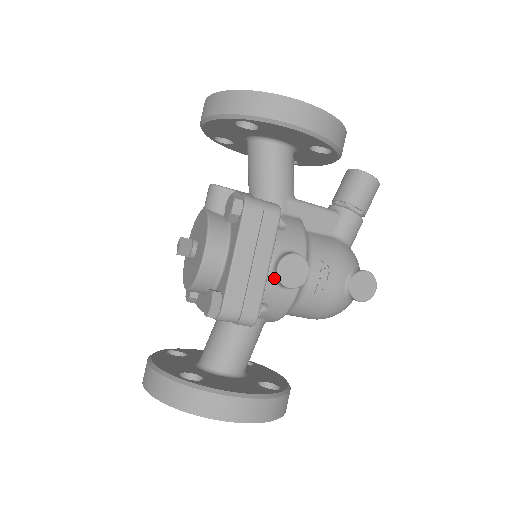
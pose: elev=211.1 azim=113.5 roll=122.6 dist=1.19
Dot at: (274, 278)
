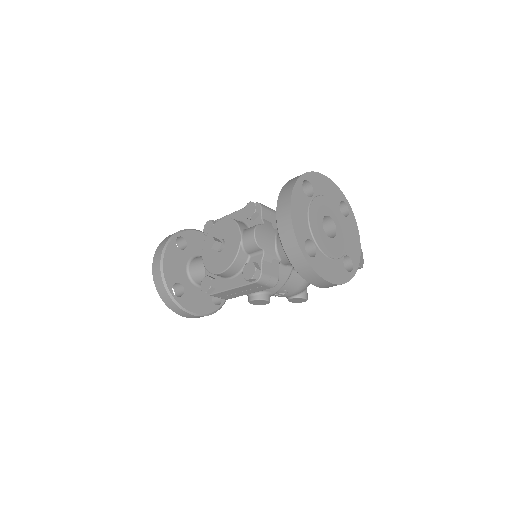
Dot at: (248, 296)
